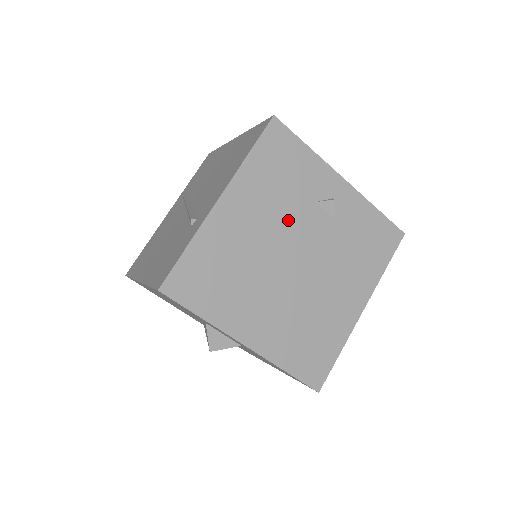
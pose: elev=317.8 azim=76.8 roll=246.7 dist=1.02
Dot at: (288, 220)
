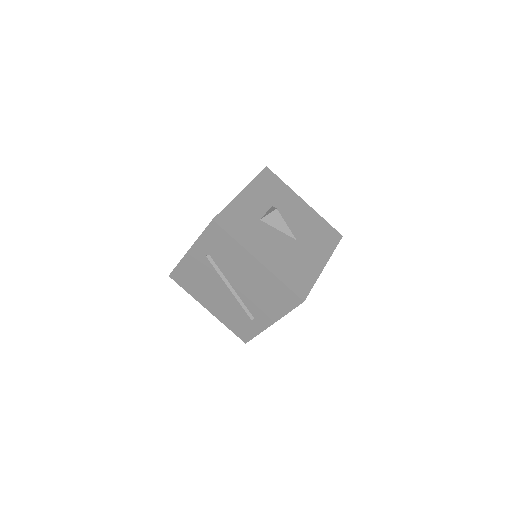
Dot at: occluded
